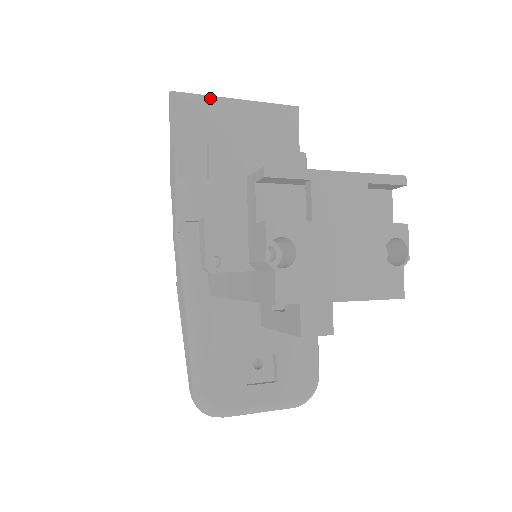
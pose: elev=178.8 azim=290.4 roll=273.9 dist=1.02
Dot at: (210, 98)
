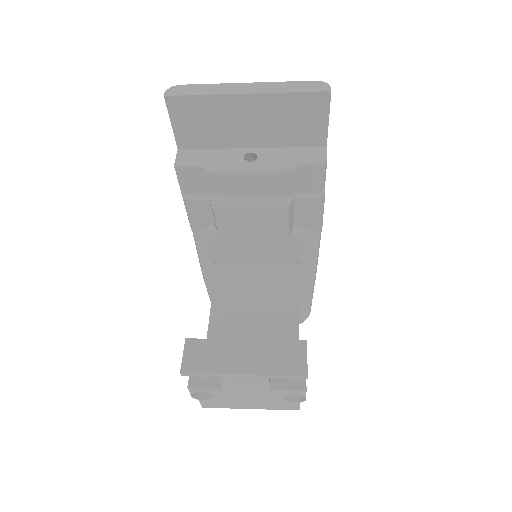
Dot at: (212, 97)
